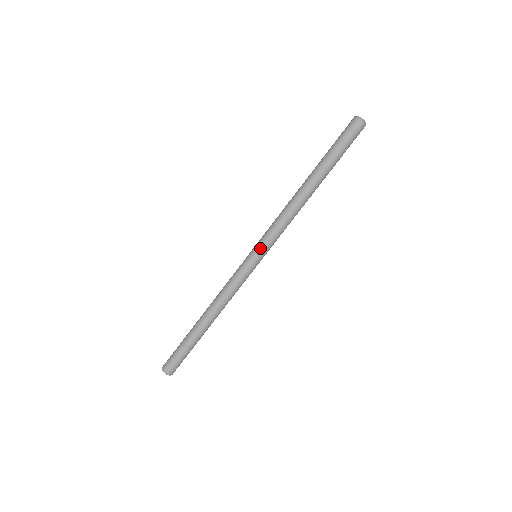
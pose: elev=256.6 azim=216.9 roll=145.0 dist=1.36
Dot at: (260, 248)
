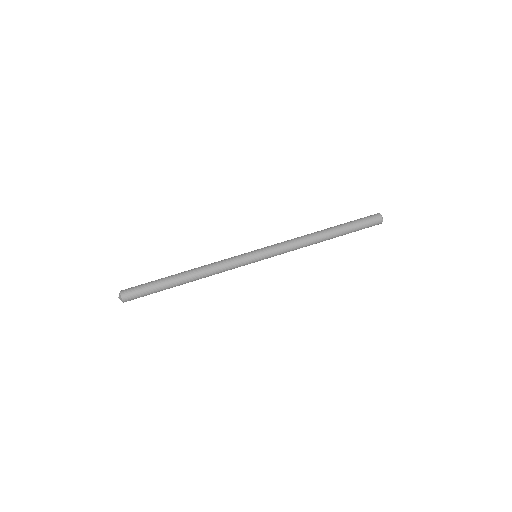
Dot at: (263, 249)
